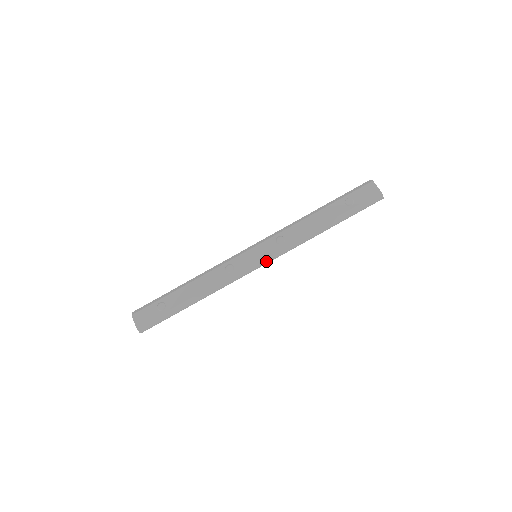
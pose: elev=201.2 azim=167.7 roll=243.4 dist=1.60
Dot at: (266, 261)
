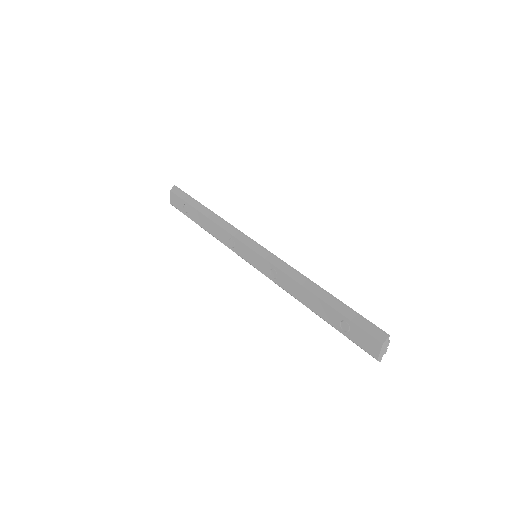
Dot at: occluded
